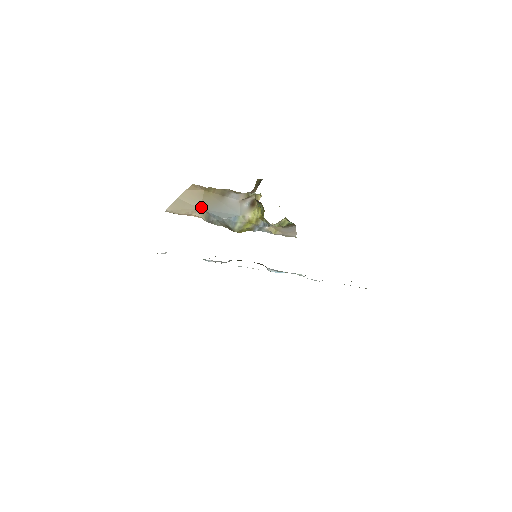
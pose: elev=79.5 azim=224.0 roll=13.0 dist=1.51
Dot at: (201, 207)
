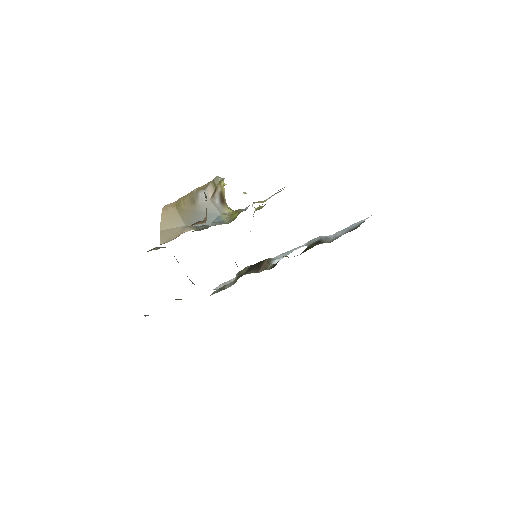
Dot at: (184, 224)
